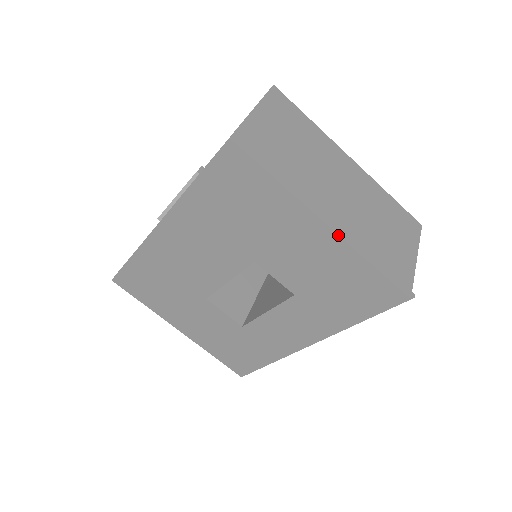
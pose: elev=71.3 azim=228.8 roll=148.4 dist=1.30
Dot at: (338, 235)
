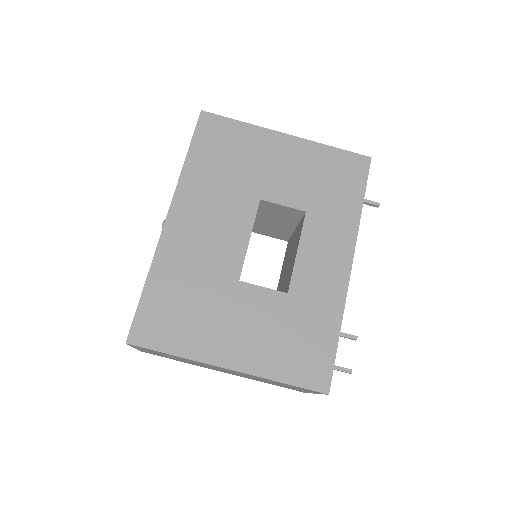
Dot at: (299, 138)
